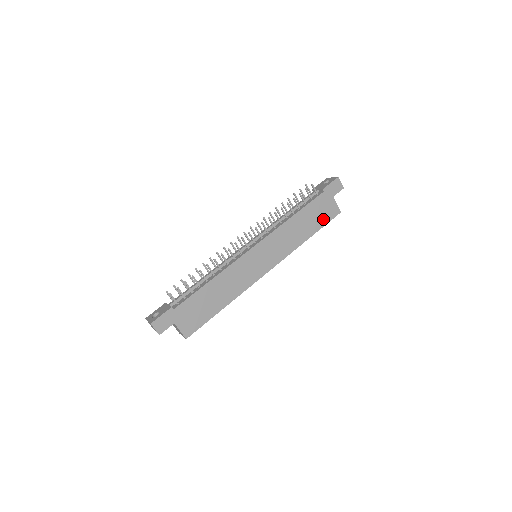
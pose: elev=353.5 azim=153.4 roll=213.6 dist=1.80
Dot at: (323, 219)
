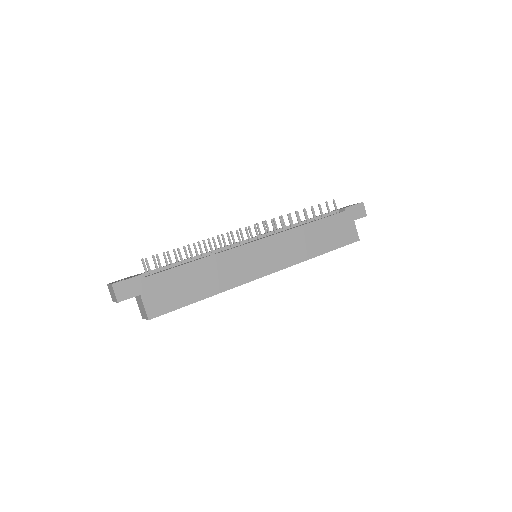
Dot at: (339, 240)
